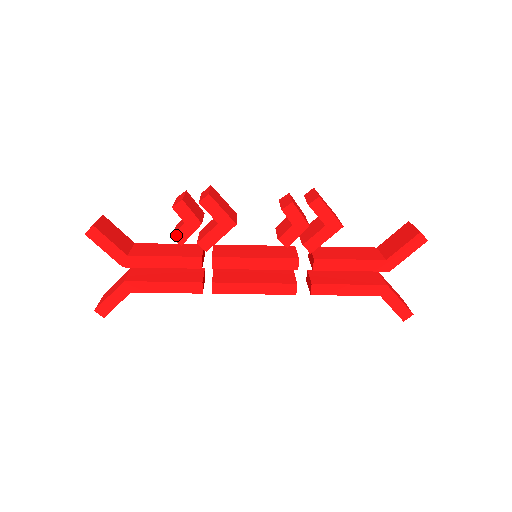
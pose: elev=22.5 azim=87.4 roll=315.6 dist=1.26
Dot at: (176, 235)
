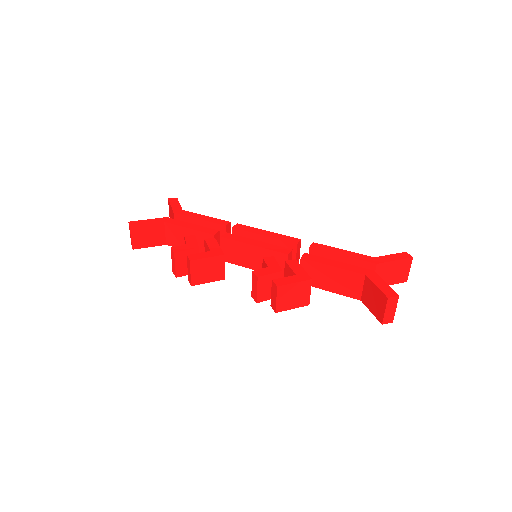
Dot at: occluded
